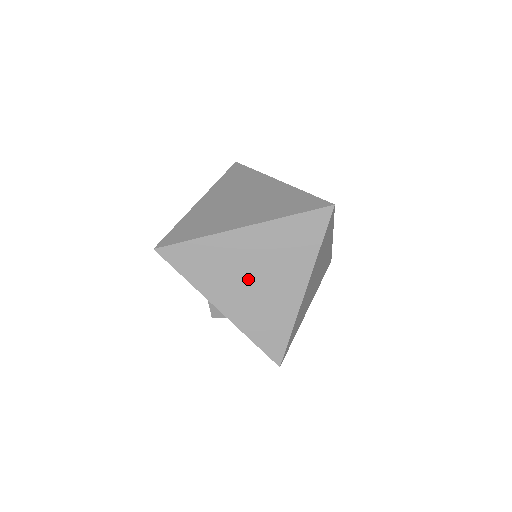
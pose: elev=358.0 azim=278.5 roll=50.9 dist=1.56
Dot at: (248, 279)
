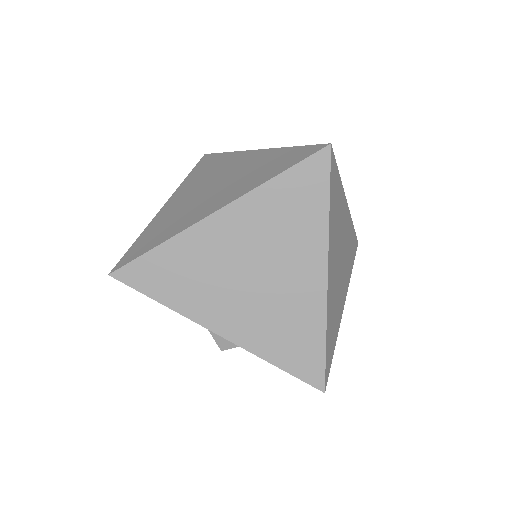
Dot at: (244, 281)
